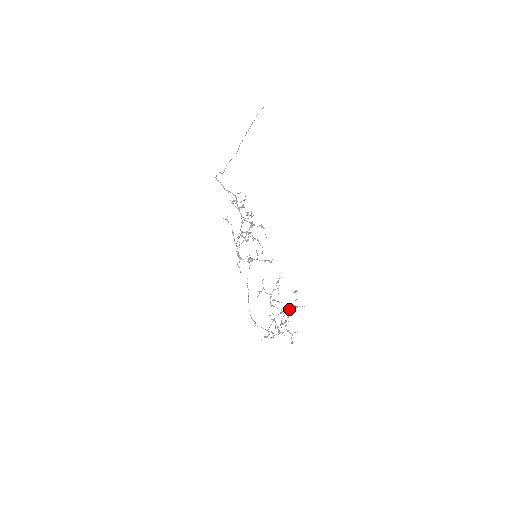
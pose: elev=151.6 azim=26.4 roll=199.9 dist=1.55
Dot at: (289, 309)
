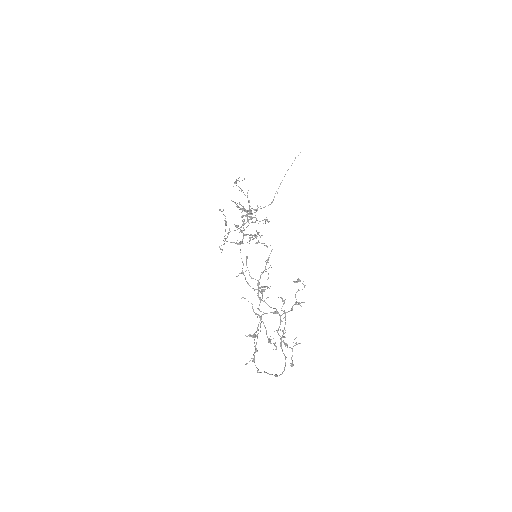
Dot at: (284, 301)
